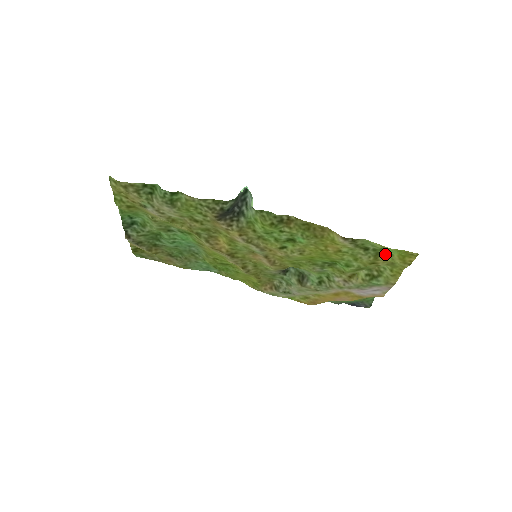
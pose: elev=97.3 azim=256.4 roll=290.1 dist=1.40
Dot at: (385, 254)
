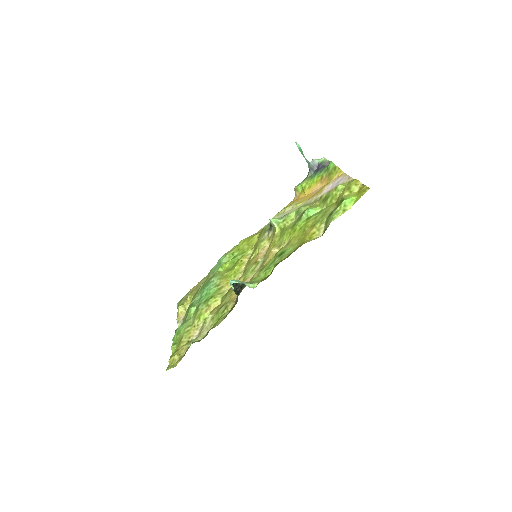
Dot at: (343, 198)
